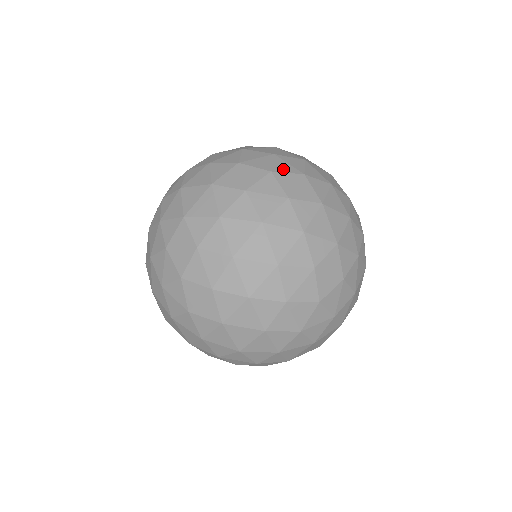
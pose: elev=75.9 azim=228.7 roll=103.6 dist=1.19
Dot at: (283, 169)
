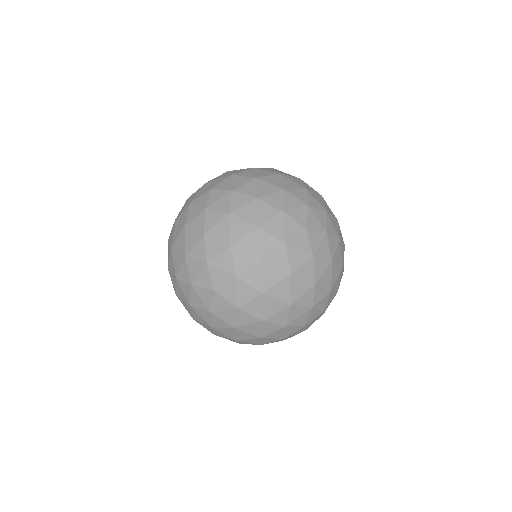
Dot at: (217, 183)
